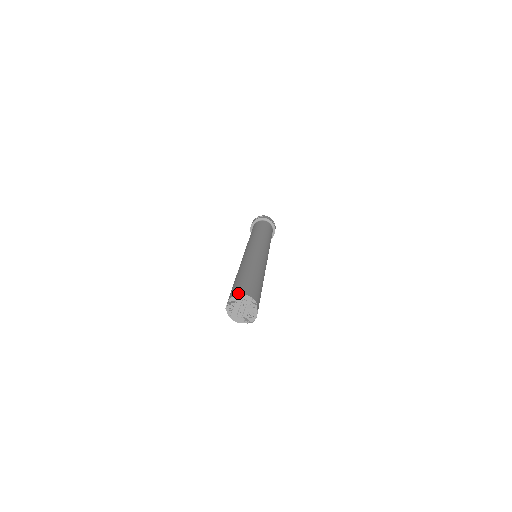
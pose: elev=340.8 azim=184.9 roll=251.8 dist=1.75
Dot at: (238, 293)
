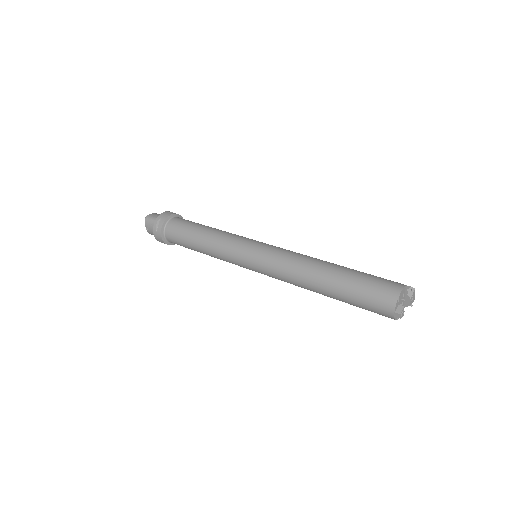
Dot at: (396, 297)
